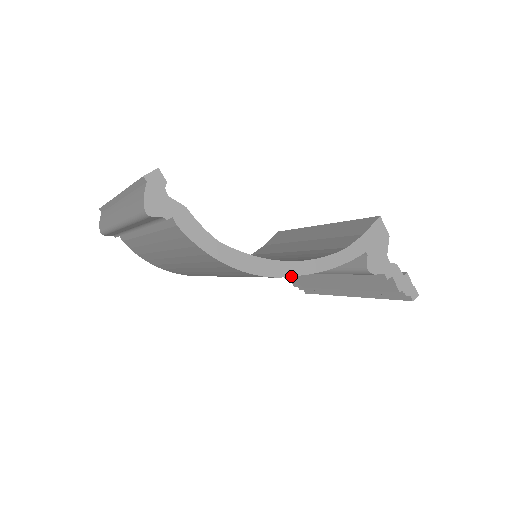
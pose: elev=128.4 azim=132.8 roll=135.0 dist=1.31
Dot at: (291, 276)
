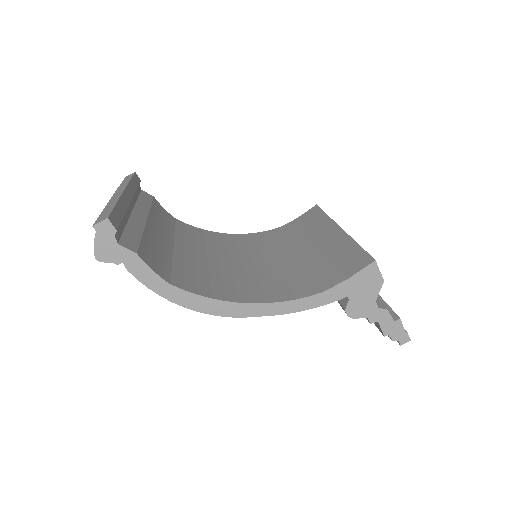
Dot at: (249, 316)
